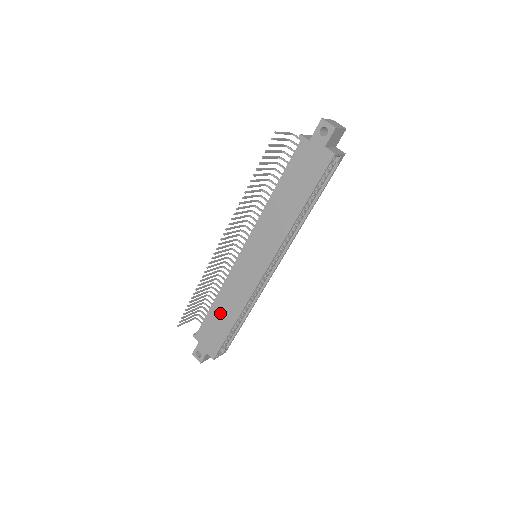
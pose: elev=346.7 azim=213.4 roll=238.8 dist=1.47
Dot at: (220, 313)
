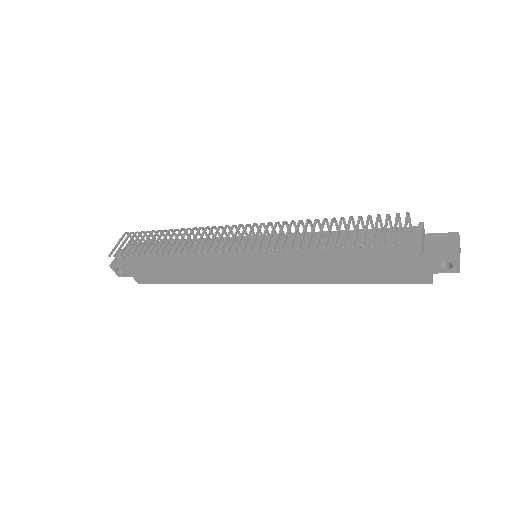
Dot at: (175, 269)
